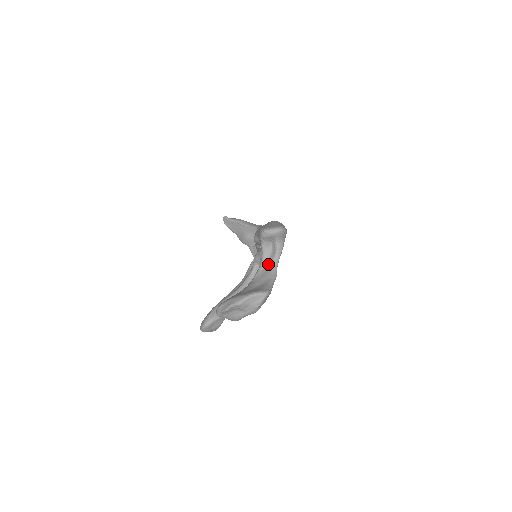
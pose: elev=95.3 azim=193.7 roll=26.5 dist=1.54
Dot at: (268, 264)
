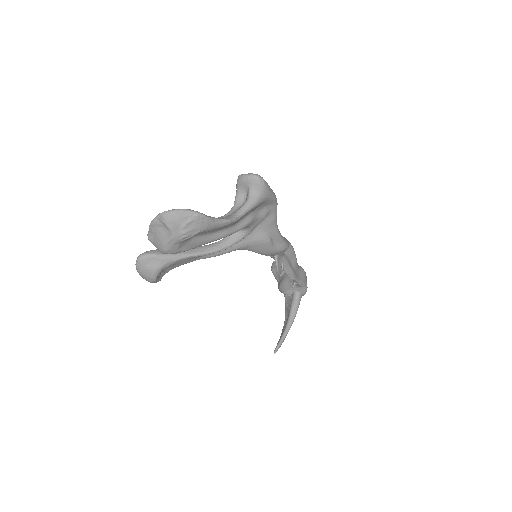
Dot at: (232, 213)
